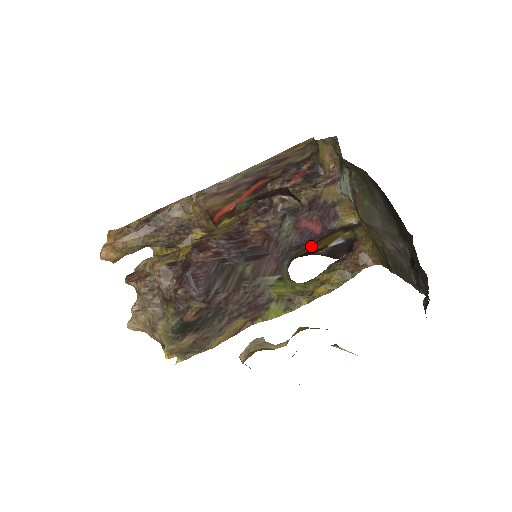
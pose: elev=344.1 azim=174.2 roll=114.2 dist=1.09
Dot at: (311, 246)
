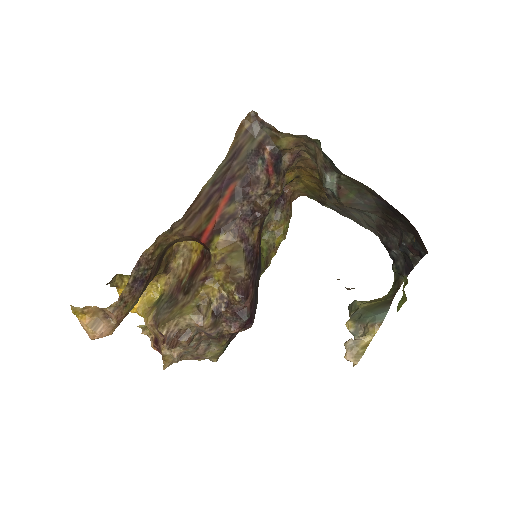
Dot at: occluded
